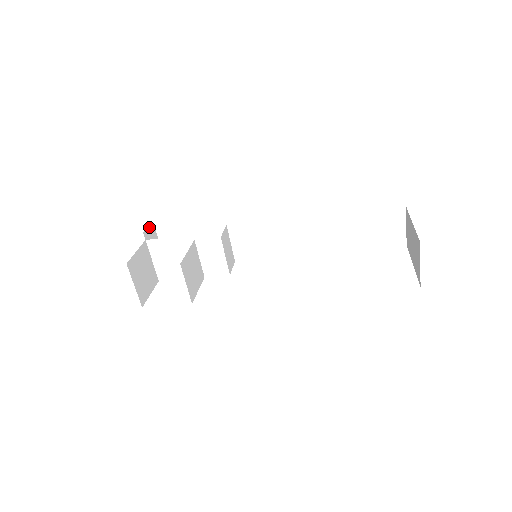
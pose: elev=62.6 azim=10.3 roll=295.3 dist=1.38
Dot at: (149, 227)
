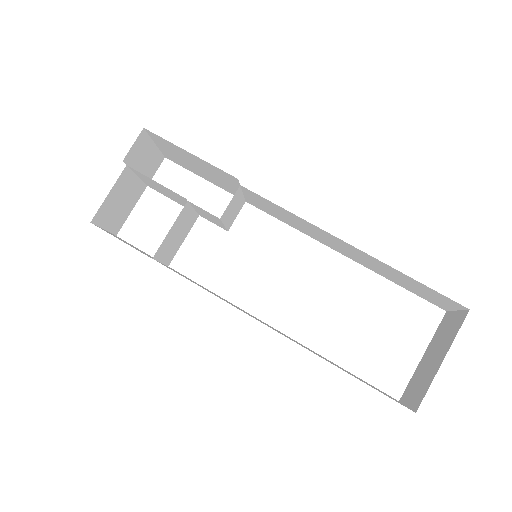
Dot at: (135, 141)
